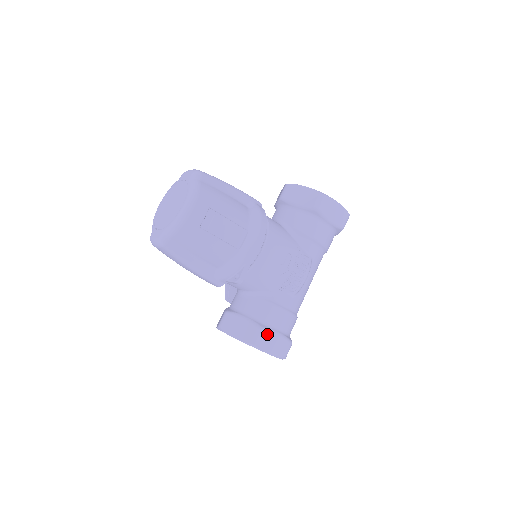
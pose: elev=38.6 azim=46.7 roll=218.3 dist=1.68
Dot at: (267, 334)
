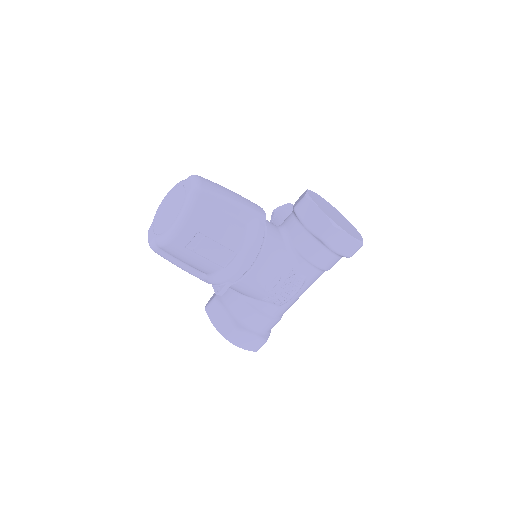
Dot at: (241, 334)
